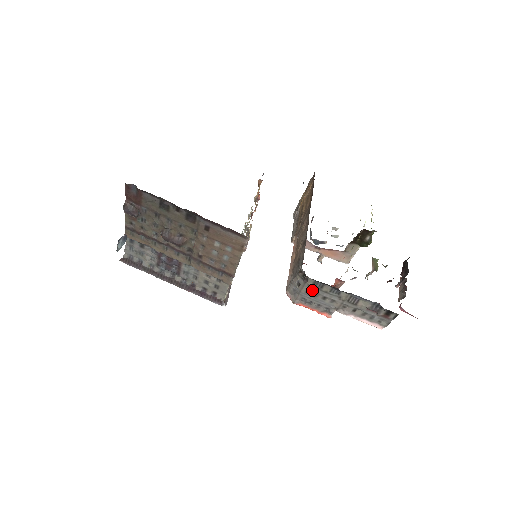
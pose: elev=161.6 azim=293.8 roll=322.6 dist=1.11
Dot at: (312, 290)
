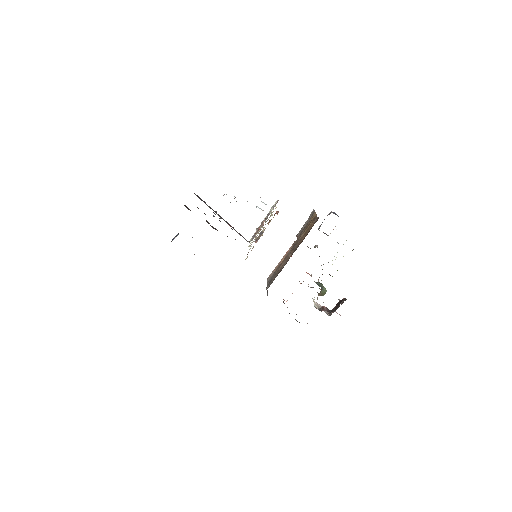
Dot at: occluded
